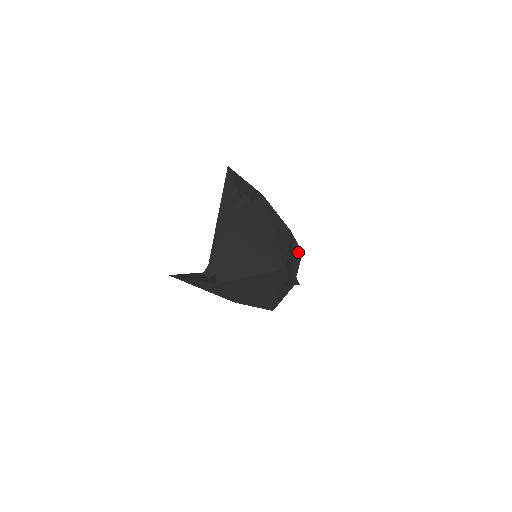
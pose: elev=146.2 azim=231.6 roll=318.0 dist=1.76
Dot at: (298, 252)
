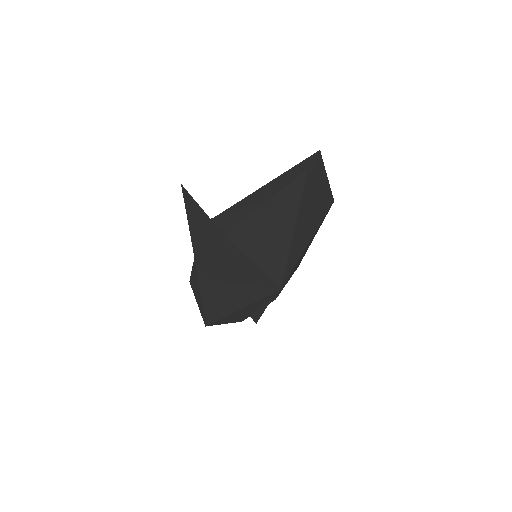
Dot at: (277, 294)
